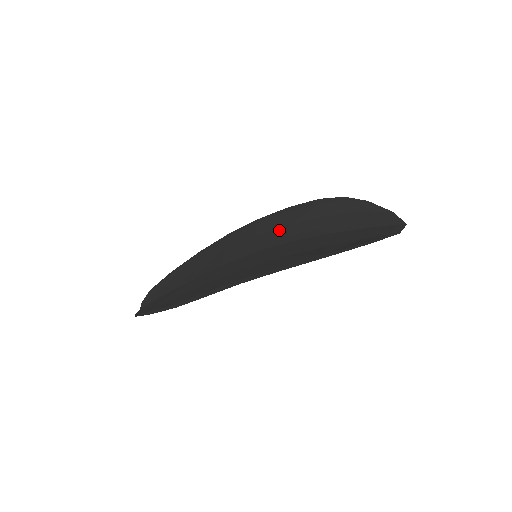
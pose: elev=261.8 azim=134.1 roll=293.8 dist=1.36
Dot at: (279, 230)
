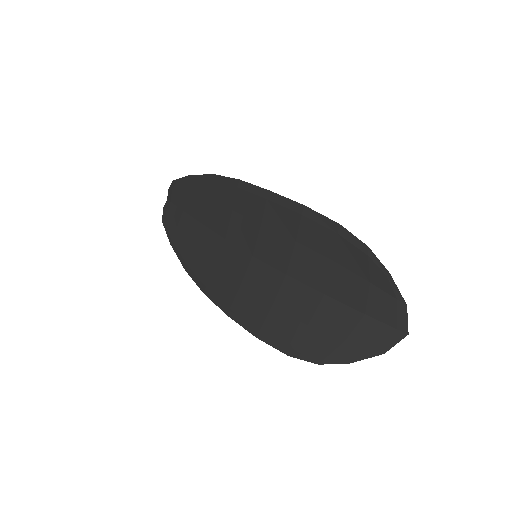
Dot at: (283, 241)
